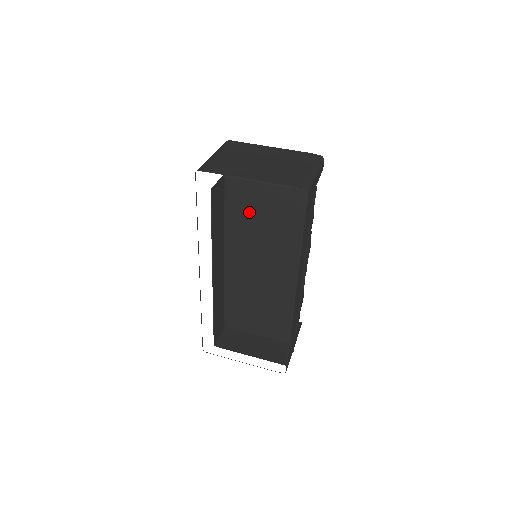
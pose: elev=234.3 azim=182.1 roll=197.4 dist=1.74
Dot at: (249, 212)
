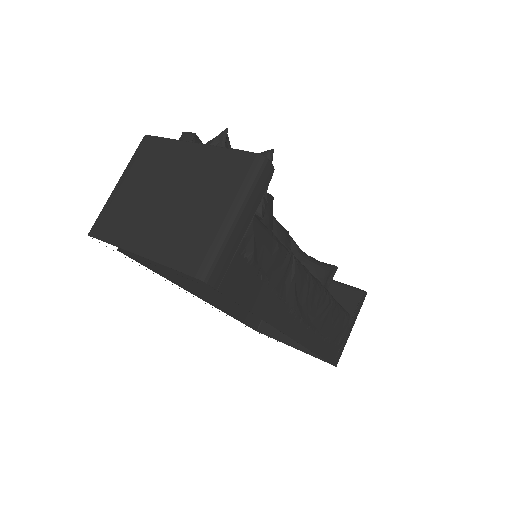
Dot at: occluded
